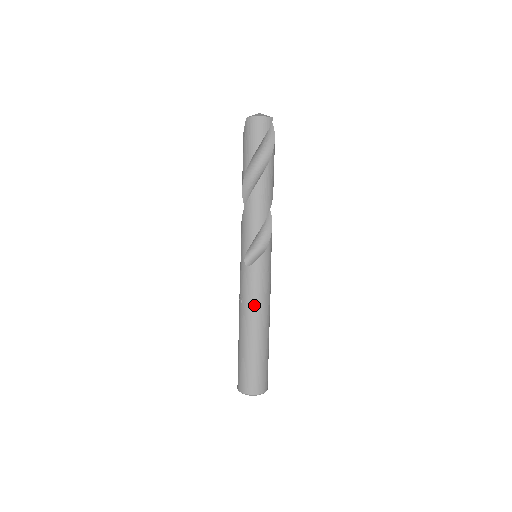
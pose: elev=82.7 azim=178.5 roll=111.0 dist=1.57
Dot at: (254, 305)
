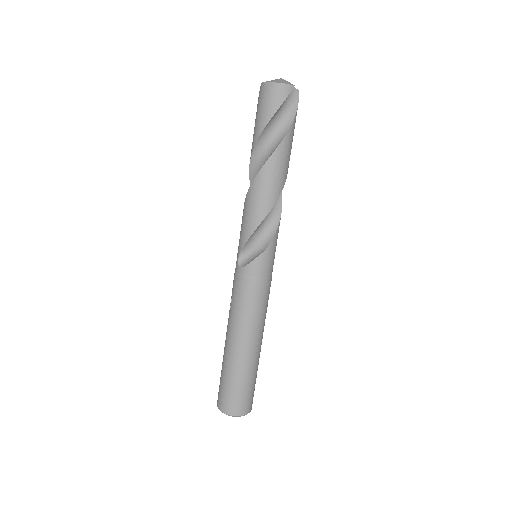
Dot at: (241, 314)
